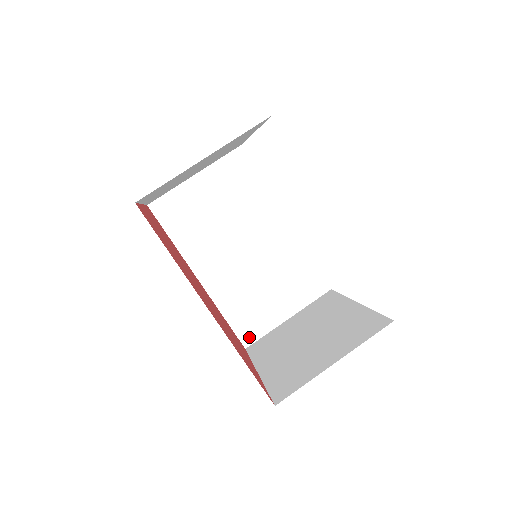
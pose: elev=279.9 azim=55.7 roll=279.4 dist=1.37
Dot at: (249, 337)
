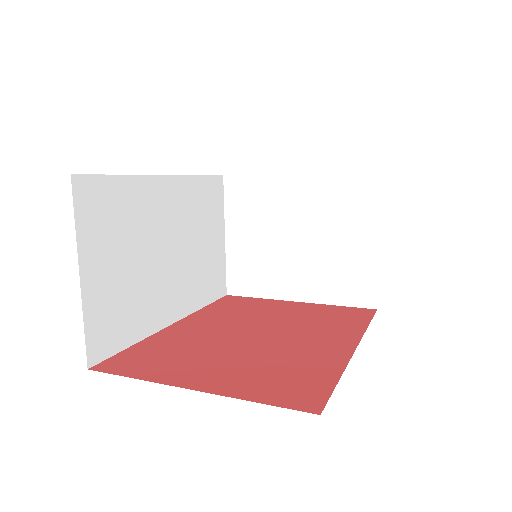
Dot at: (222, 287)
